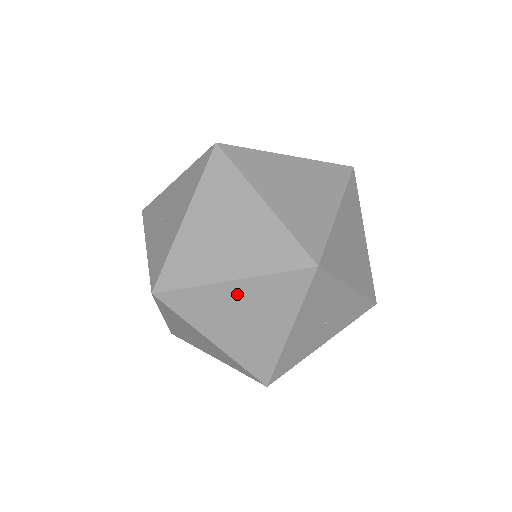
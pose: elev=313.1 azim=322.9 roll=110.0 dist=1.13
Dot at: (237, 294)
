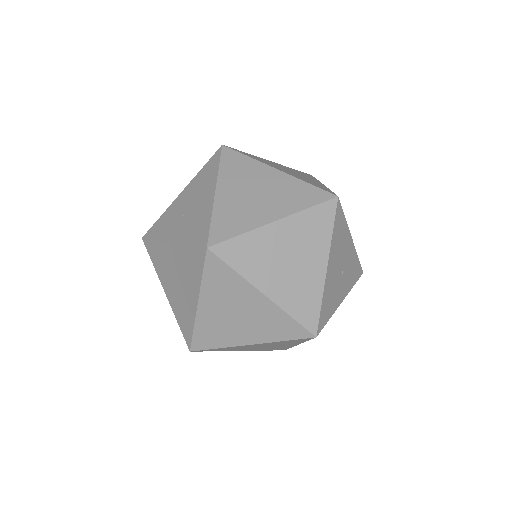
Dot at: (281, 234)
